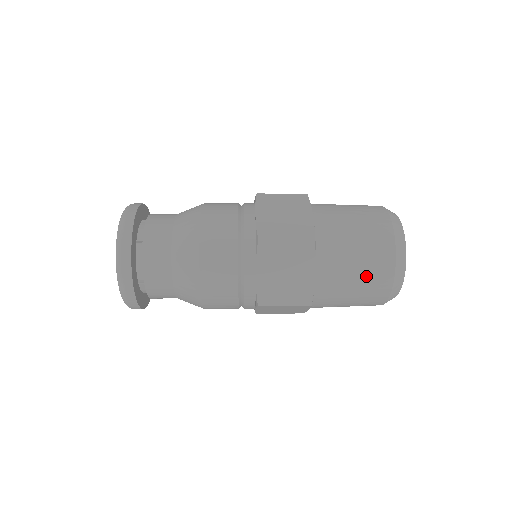
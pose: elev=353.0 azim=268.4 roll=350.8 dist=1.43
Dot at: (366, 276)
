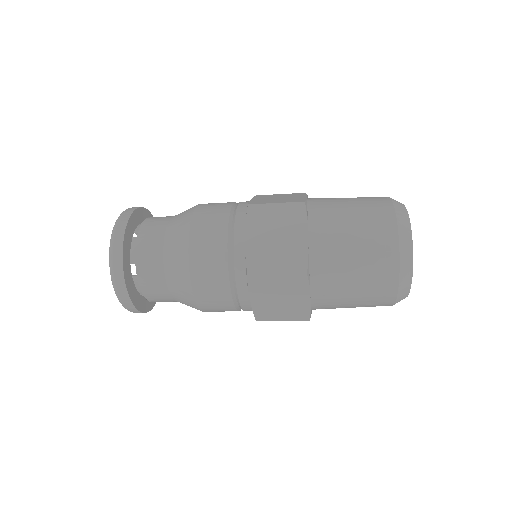
Dot at: (366, 241)
